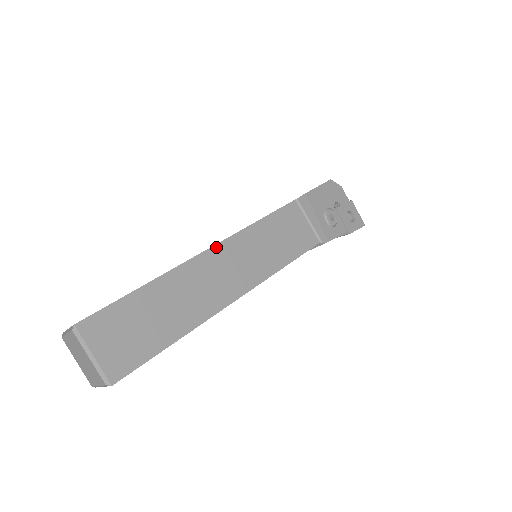
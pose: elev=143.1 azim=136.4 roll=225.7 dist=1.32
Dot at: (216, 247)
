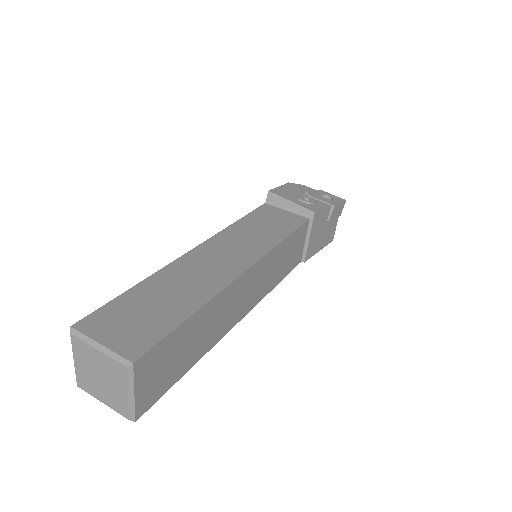
Dot at: (203, 245)
